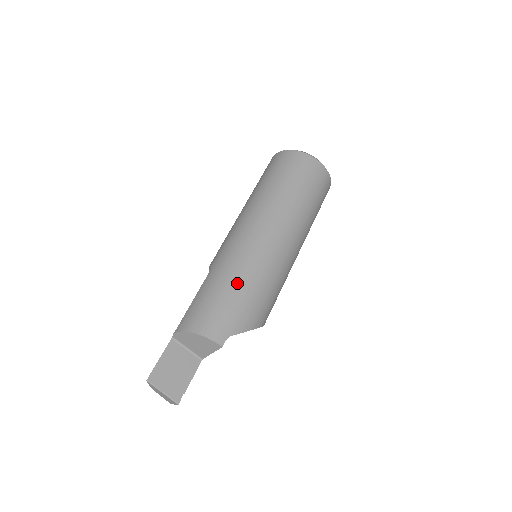
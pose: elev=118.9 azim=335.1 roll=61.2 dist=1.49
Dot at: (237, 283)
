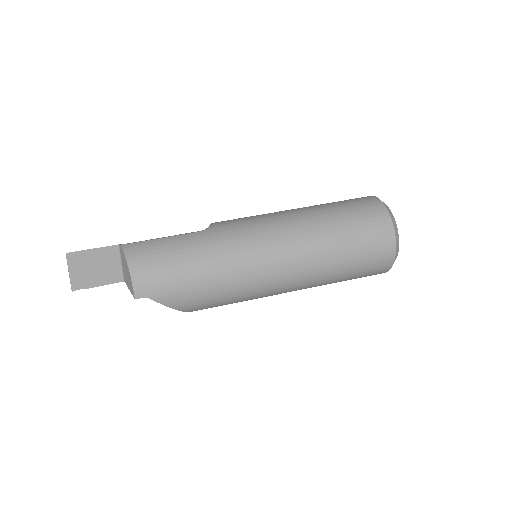
Dot at: (203, 268)
